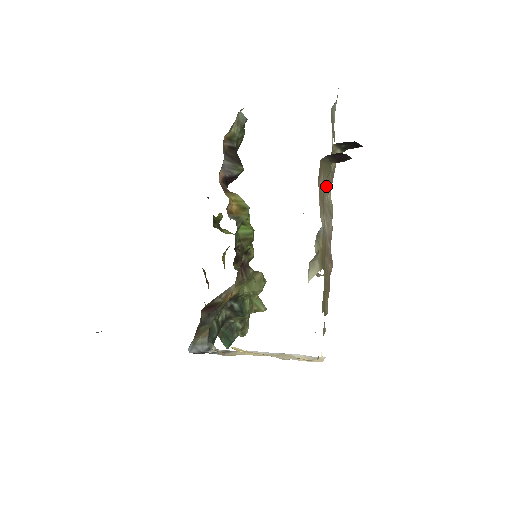
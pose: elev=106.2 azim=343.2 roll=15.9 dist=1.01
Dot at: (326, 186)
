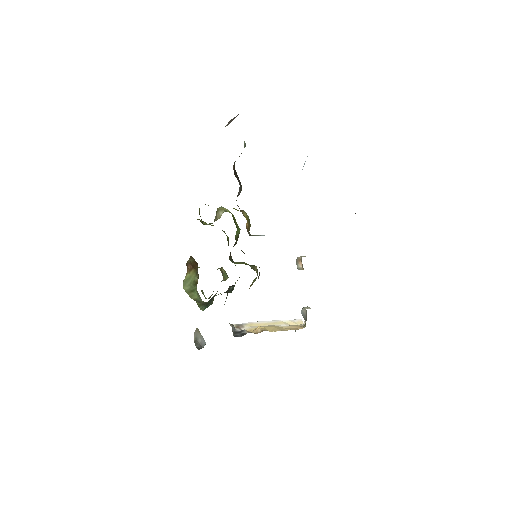
Dot at: occluded
